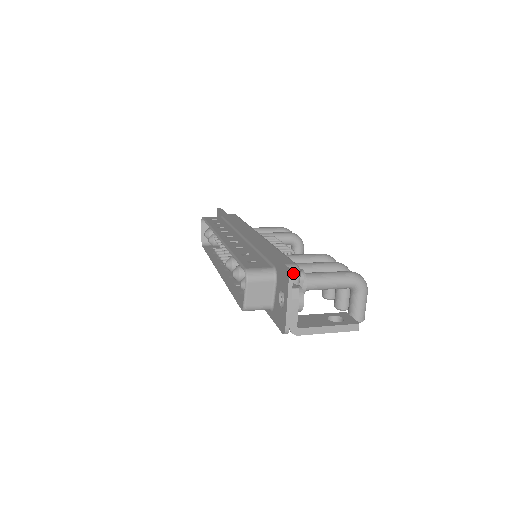
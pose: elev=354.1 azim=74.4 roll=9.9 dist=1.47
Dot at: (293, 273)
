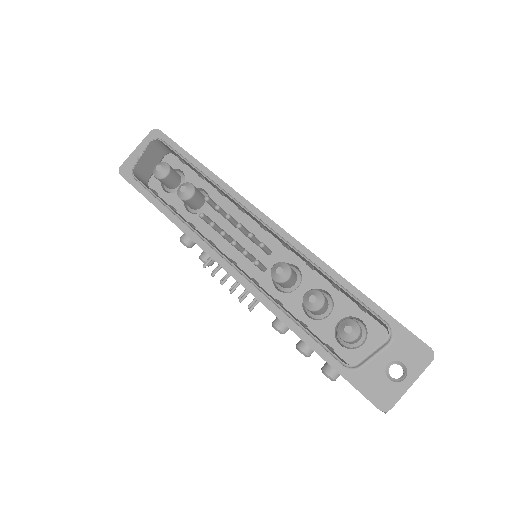
Dot at: occluded
